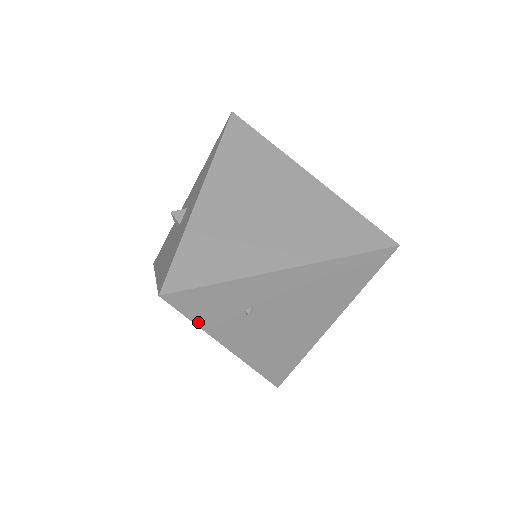
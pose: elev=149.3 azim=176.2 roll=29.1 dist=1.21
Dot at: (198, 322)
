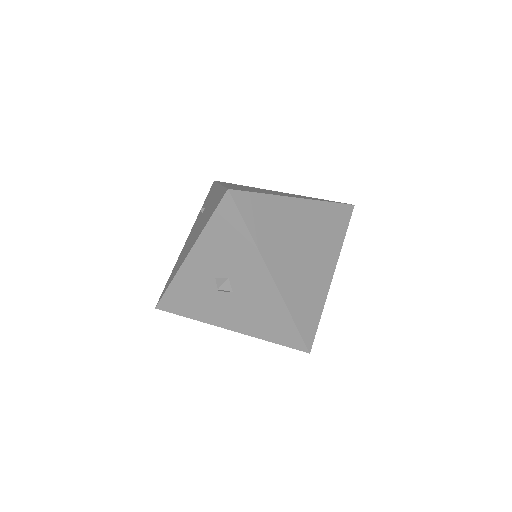
Dot at: occluded
